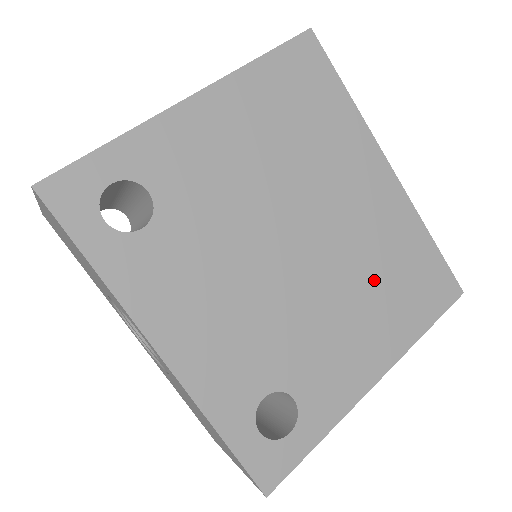
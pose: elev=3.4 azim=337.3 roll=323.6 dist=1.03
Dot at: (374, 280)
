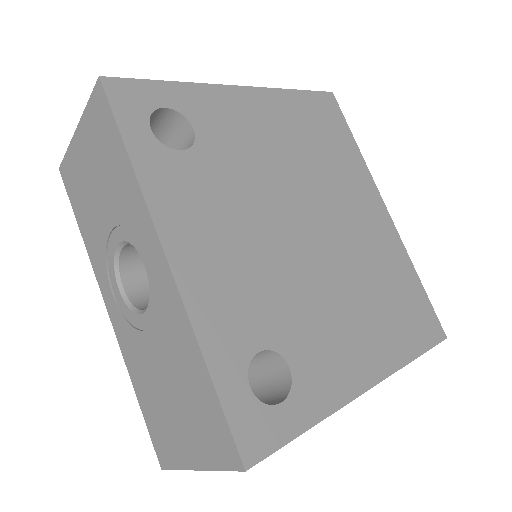
Dot at: (371, 289)
